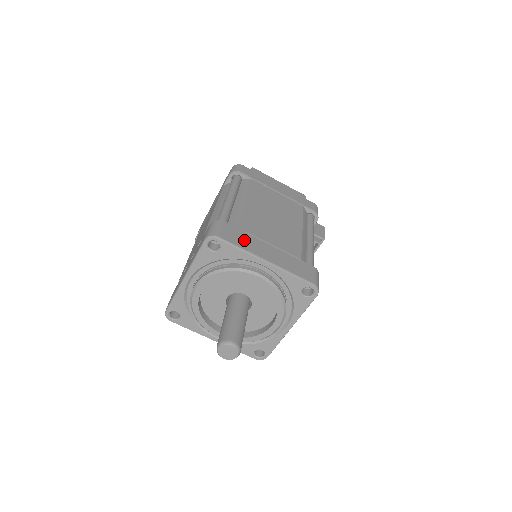
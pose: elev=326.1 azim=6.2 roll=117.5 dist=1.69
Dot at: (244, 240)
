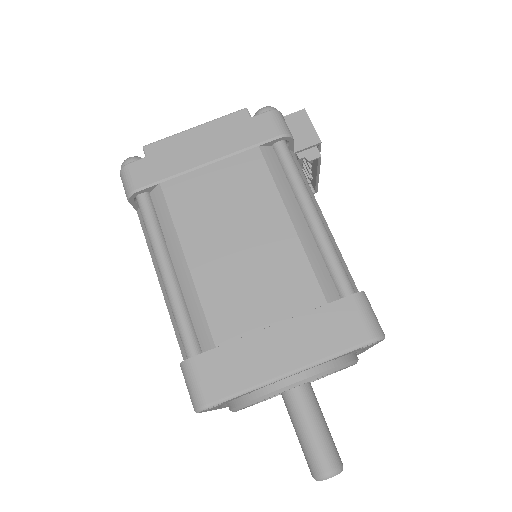
Dot at: (238, 366)
